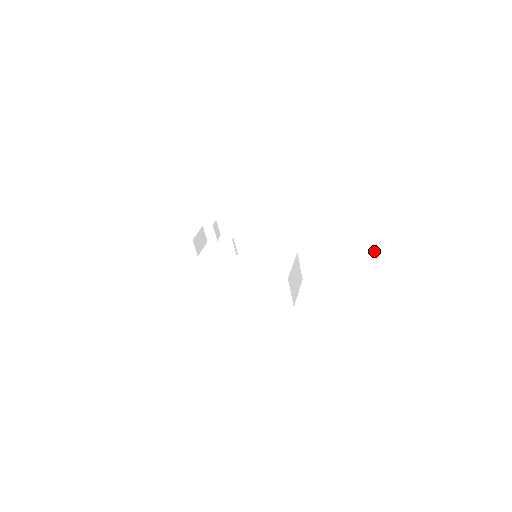
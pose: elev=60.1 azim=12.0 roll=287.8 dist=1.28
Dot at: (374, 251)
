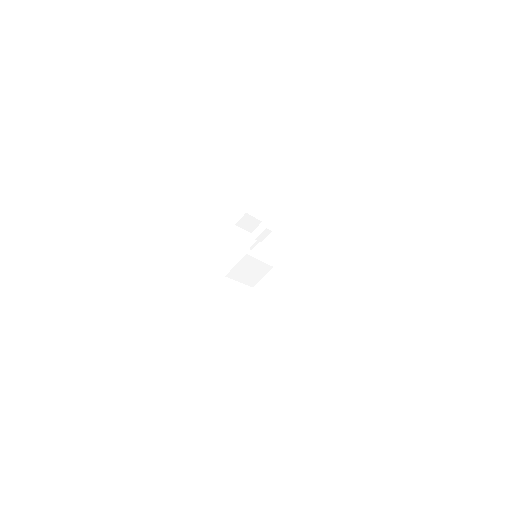
Dot at: (306, 320)
